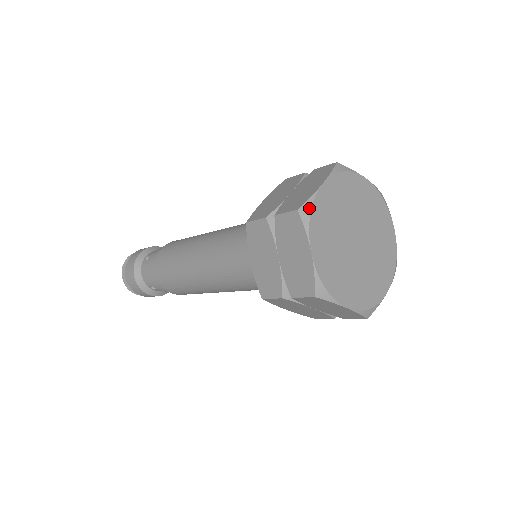
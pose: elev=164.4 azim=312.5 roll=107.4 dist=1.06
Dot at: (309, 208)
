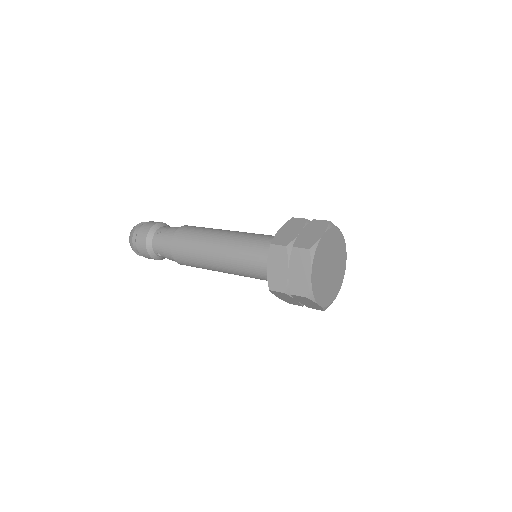
Dot at: (315, 249)
